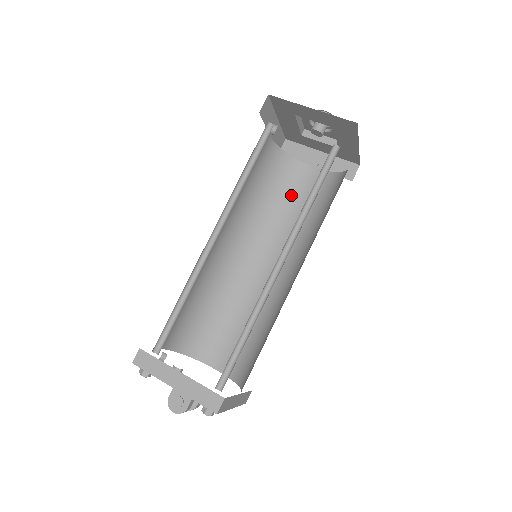
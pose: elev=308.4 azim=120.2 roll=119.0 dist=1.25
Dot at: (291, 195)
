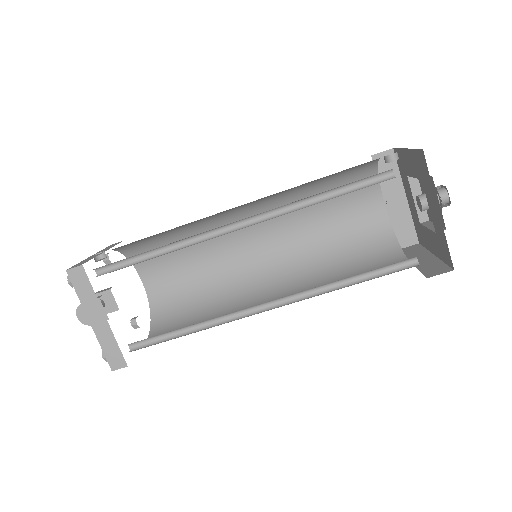
Dot at: (340, 208)
